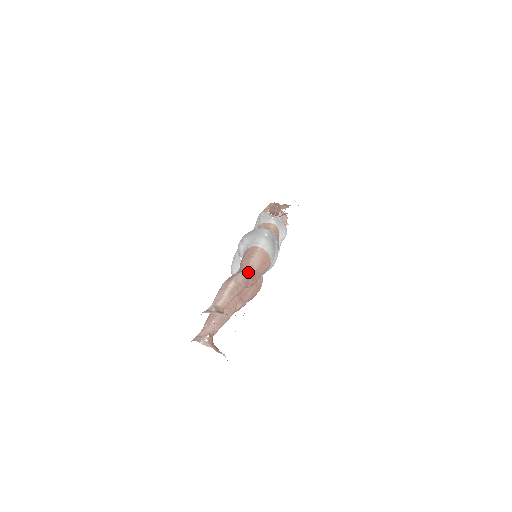
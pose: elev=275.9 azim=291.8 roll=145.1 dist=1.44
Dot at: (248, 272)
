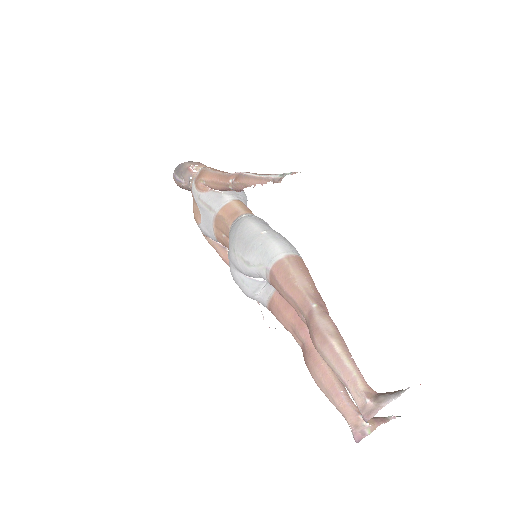
Dot at: (316, 305)
